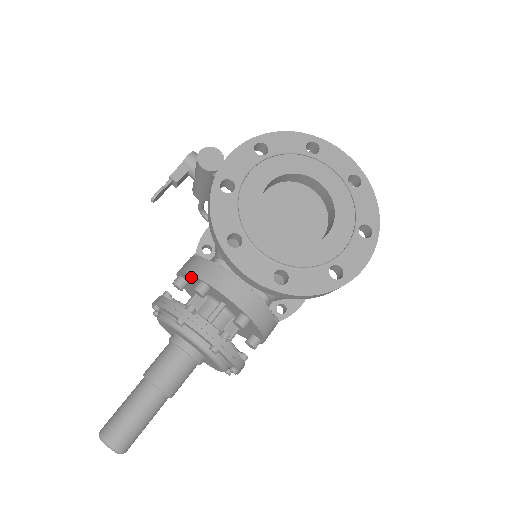
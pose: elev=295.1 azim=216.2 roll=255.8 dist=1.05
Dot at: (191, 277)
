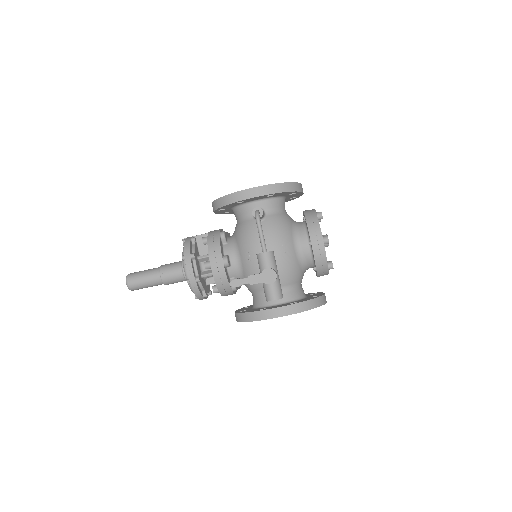
Dot at: (216, 283)
